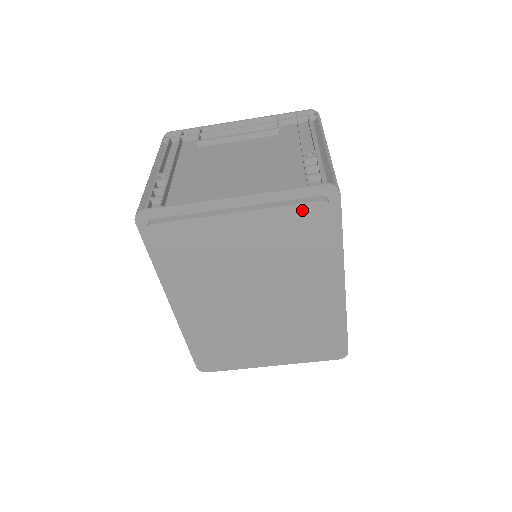
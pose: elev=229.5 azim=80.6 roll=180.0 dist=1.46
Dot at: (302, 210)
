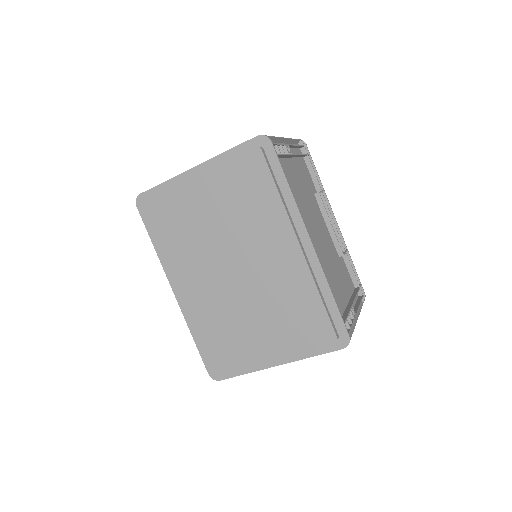
Dot at: (243, 161)
